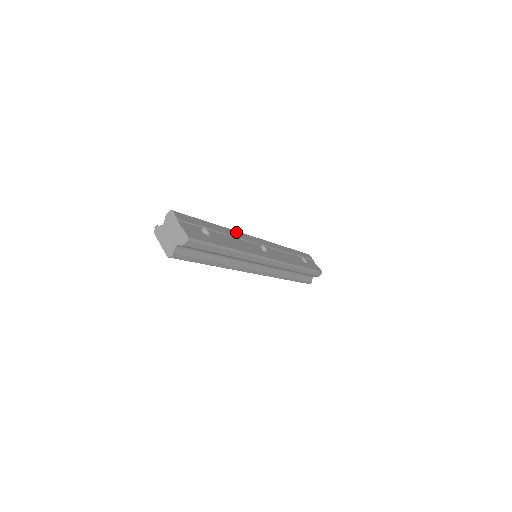
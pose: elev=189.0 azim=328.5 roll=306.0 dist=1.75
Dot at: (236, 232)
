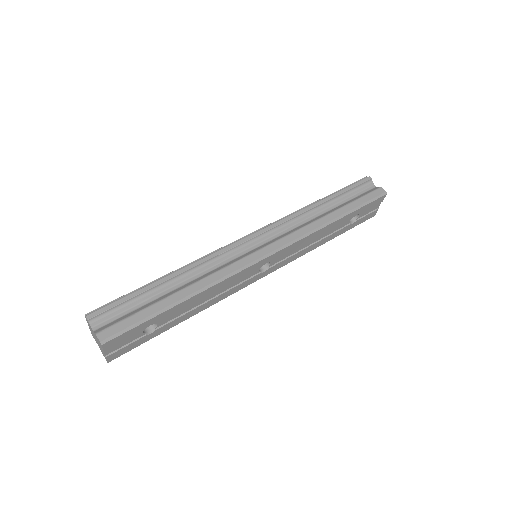
Dot at: (222, 283)
